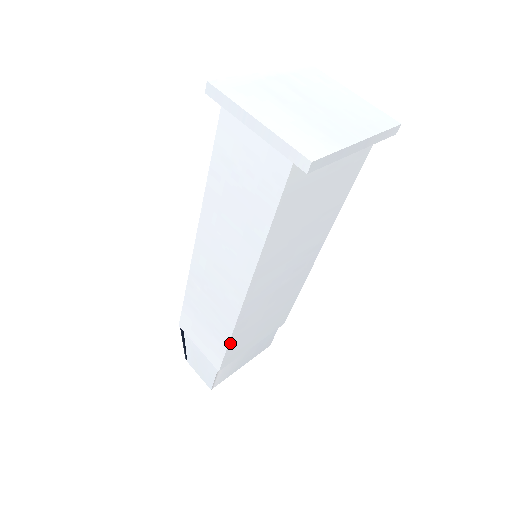
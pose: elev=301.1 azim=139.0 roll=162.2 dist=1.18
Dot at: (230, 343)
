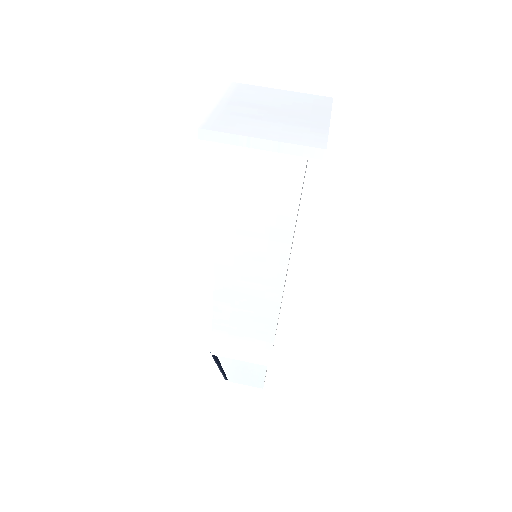
Dot at: occluded
